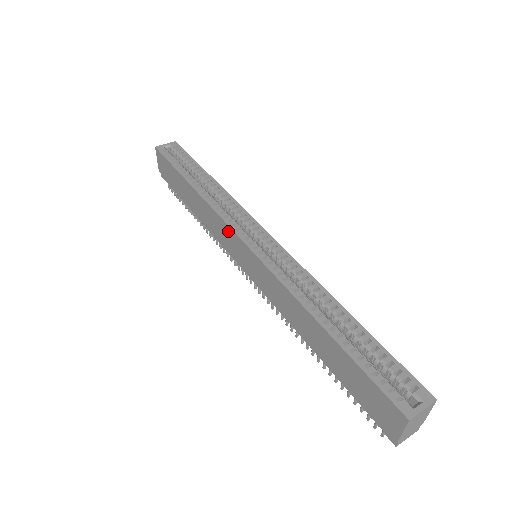
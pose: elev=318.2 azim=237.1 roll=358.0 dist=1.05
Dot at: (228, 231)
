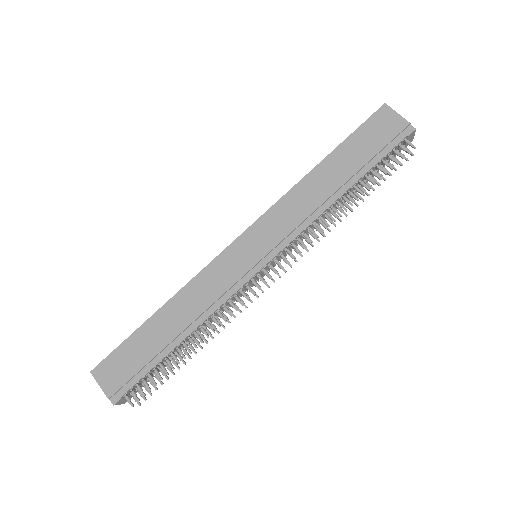
Dot at: (221, 261)
